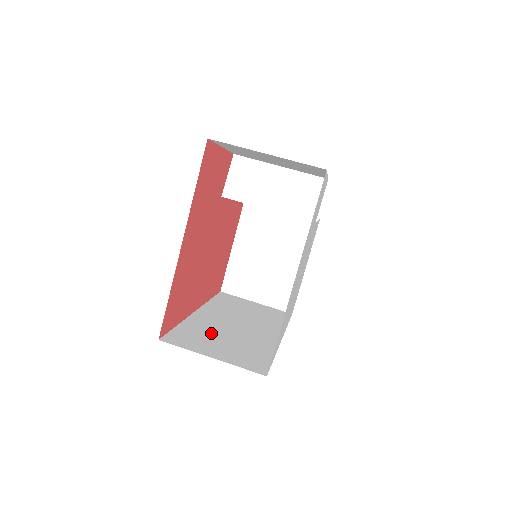
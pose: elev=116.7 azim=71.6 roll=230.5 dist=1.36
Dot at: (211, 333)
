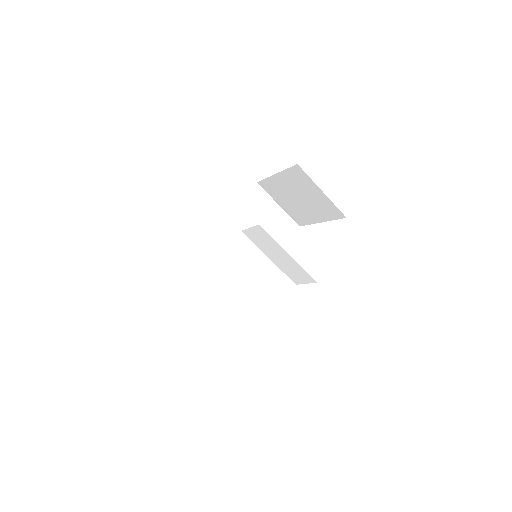
Dot at: (209, 272)
